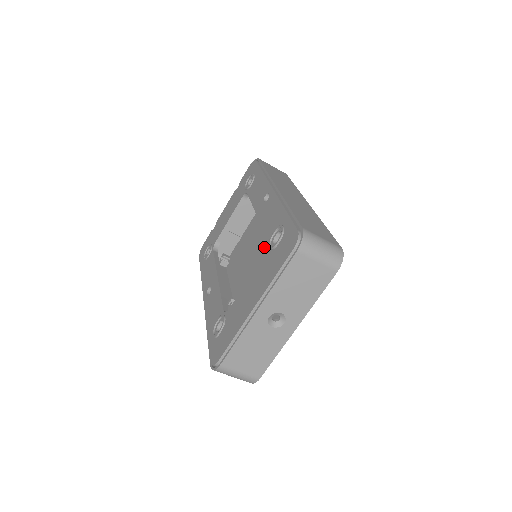
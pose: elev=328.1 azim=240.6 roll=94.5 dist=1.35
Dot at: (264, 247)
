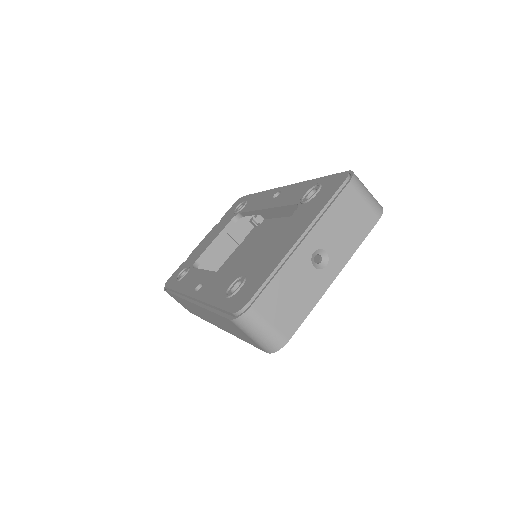
Dot at: occluded
